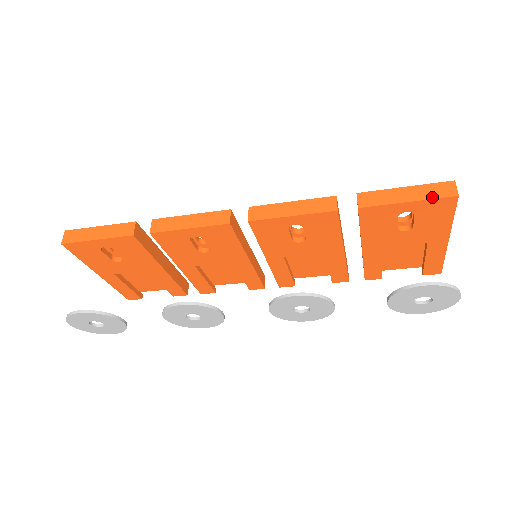
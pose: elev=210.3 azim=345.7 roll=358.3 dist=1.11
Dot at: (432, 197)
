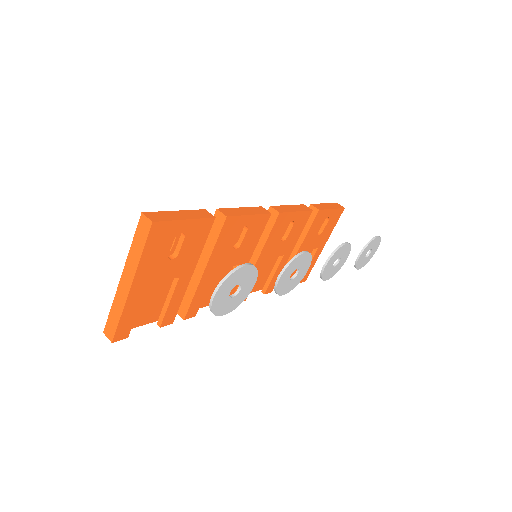
Dot at: (338, 208)
